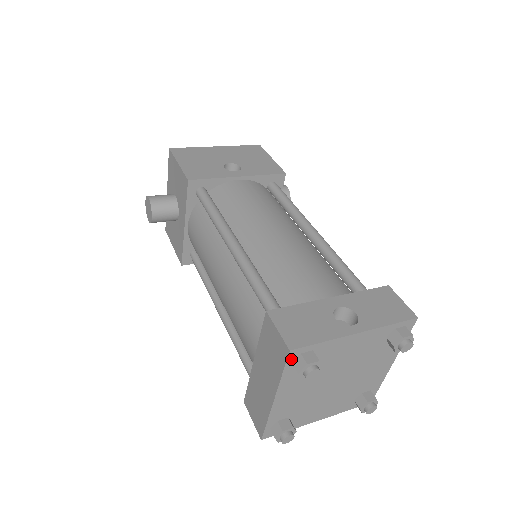
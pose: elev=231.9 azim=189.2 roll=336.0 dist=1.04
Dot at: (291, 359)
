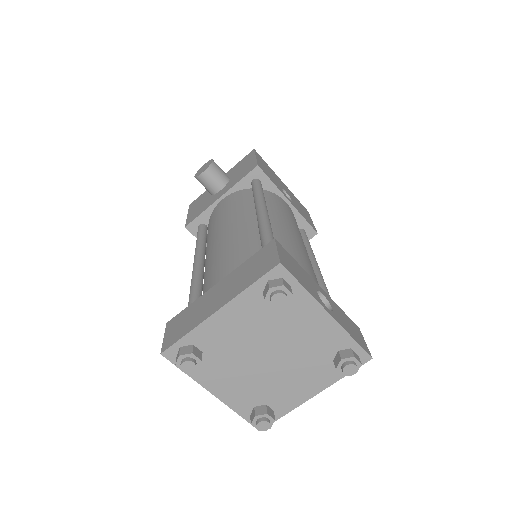
Dot at: (272, 275)
